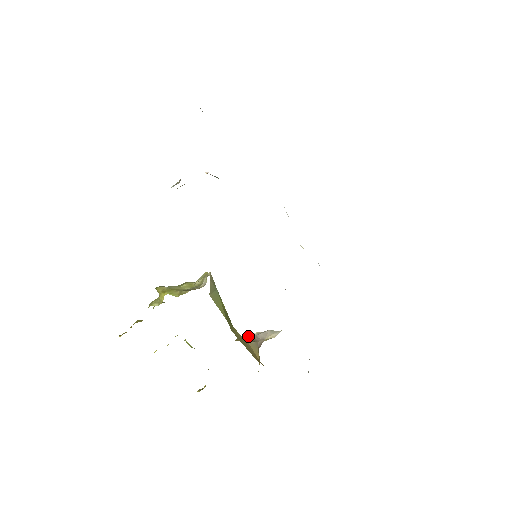
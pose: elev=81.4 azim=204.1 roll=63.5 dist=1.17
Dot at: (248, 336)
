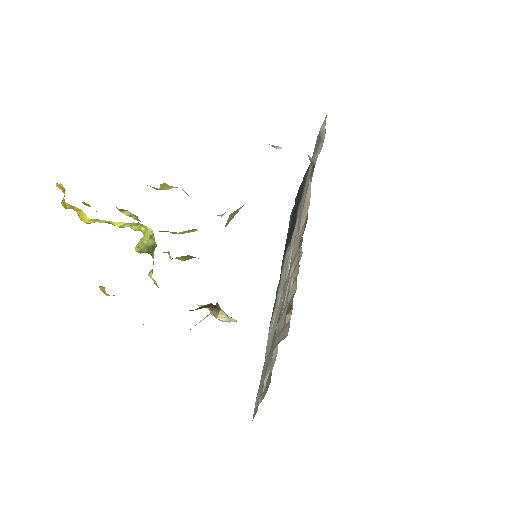
Dot at: occluded
